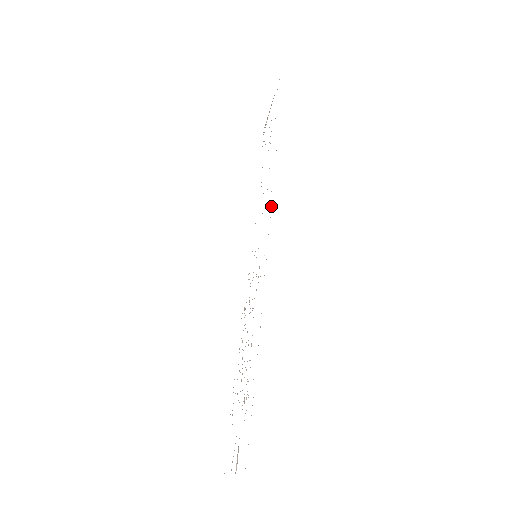
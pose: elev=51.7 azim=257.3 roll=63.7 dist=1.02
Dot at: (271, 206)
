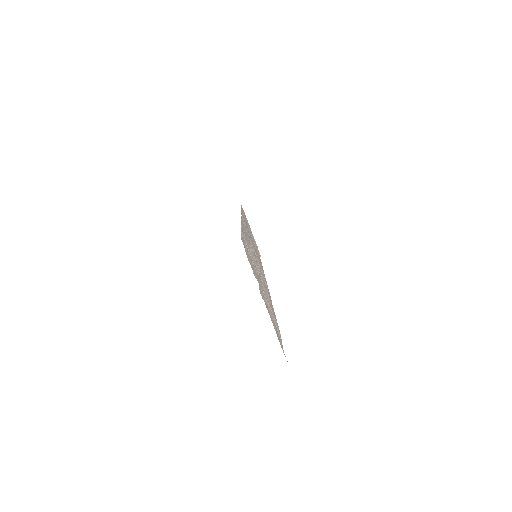
Dot at: occluded
